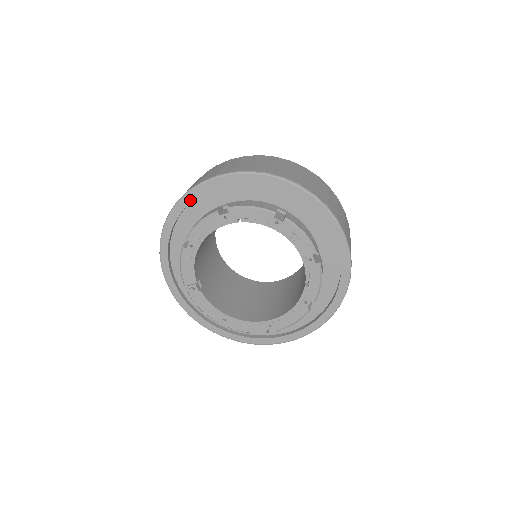
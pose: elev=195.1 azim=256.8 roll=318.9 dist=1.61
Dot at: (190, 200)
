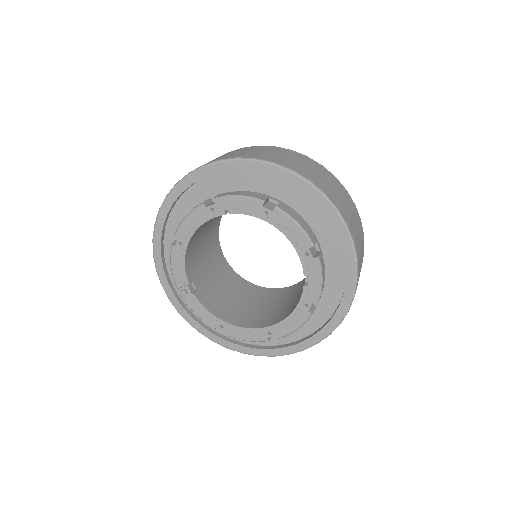
Dot at: (178, 194)
